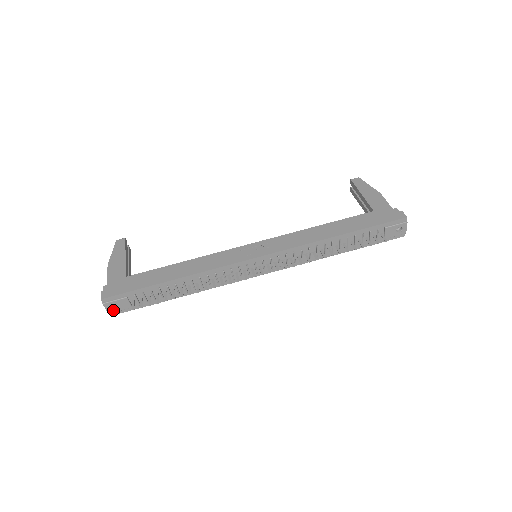
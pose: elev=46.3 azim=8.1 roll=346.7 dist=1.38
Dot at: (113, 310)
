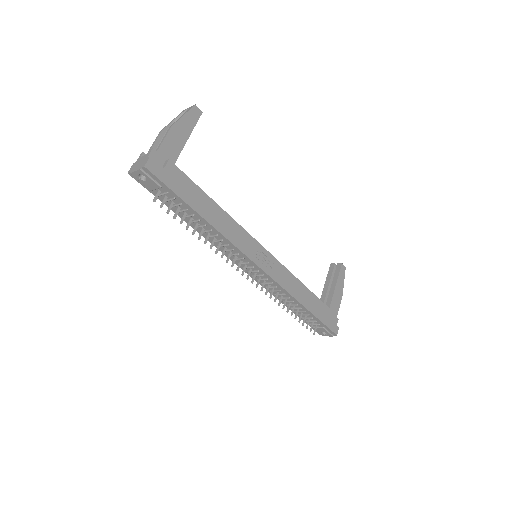
Dot at: (138, 177)
